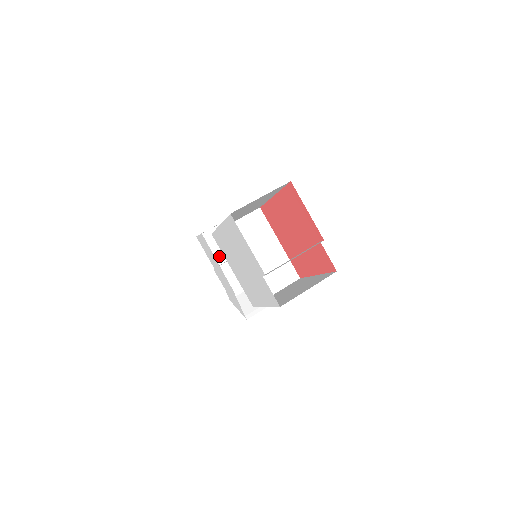
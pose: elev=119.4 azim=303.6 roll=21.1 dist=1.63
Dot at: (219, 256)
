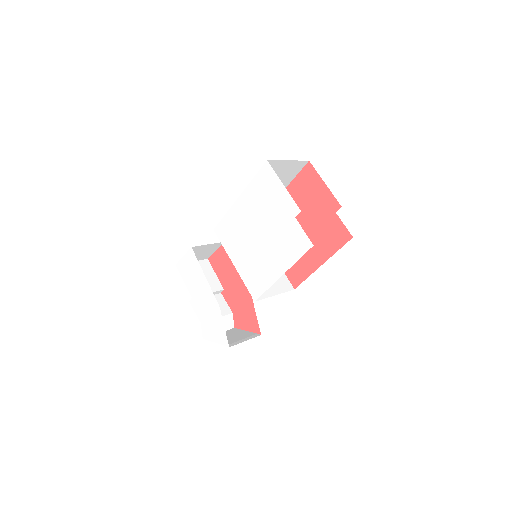
Dot at: occluded
